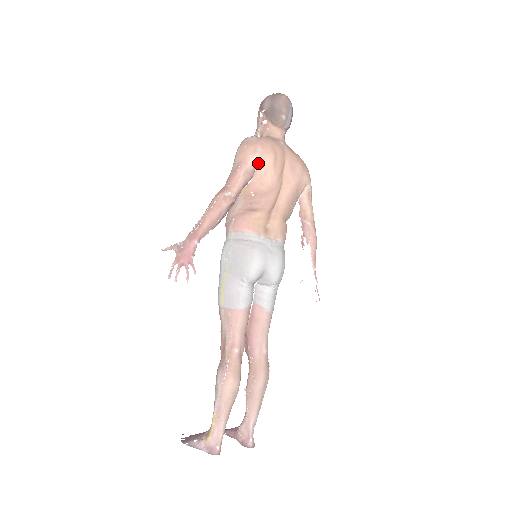
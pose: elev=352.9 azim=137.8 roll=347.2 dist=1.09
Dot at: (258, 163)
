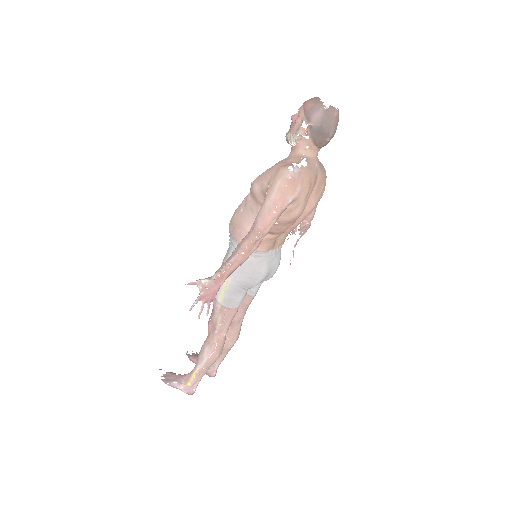
Dot at: (293, 201)
